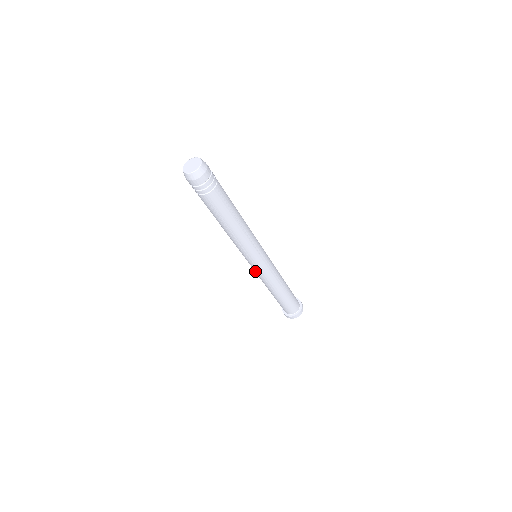
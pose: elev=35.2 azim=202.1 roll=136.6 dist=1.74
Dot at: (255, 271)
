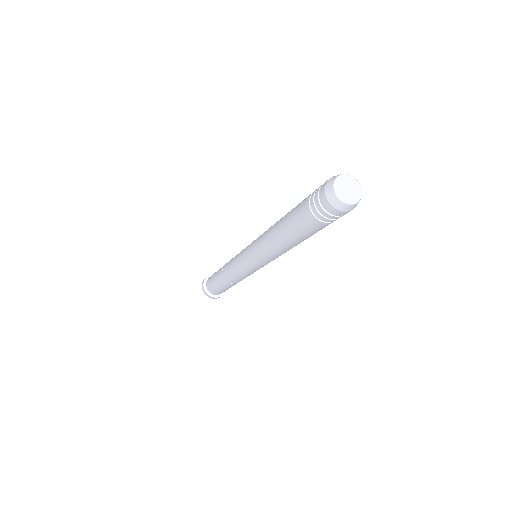
Dot at: (248, 273)
